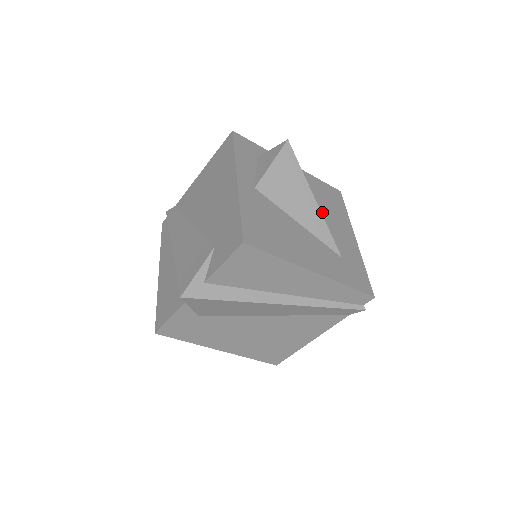
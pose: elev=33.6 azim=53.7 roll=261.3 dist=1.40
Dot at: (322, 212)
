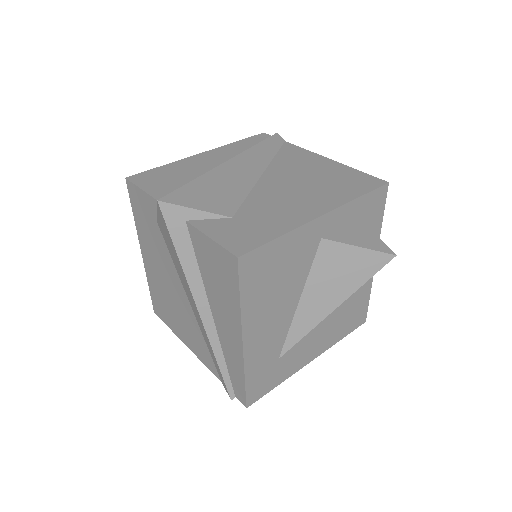
Dot at: (328, 316)
